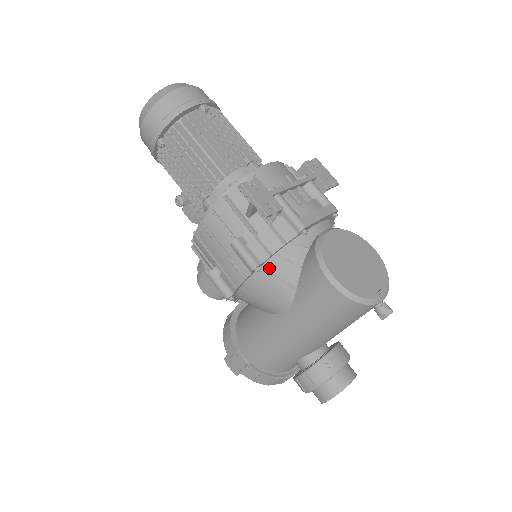
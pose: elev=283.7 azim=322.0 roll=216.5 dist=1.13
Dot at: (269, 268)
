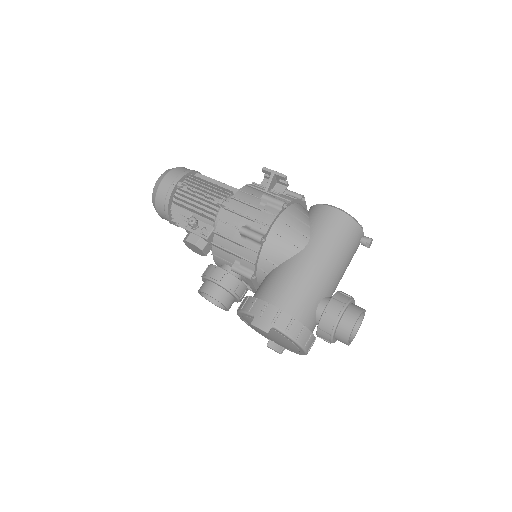
Dot at: (290, 211)
